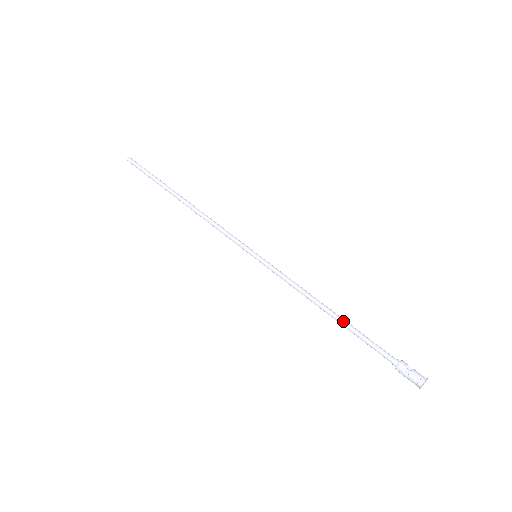
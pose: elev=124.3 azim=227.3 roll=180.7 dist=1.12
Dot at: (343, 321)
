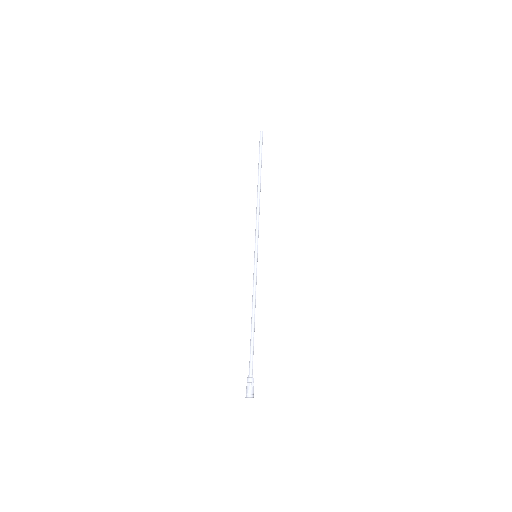
Dot at: (252, 332)
